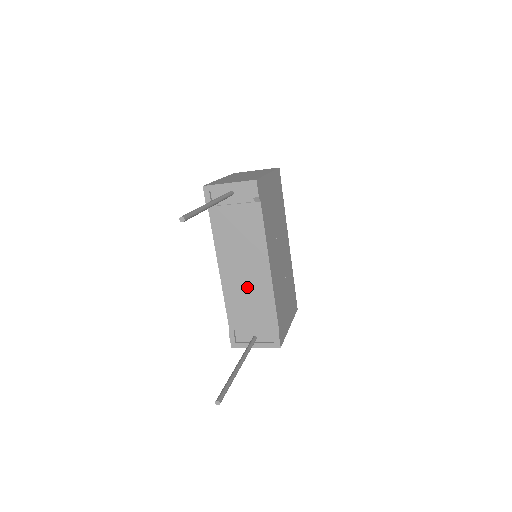
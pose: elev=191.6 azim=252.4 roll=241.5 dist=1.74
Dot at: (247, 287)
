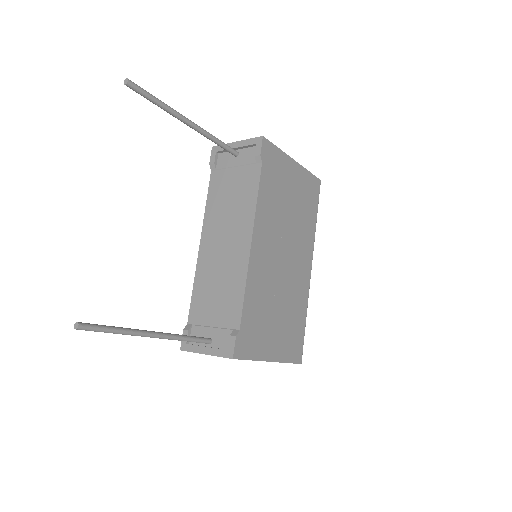
Dot at: (221, 268)
